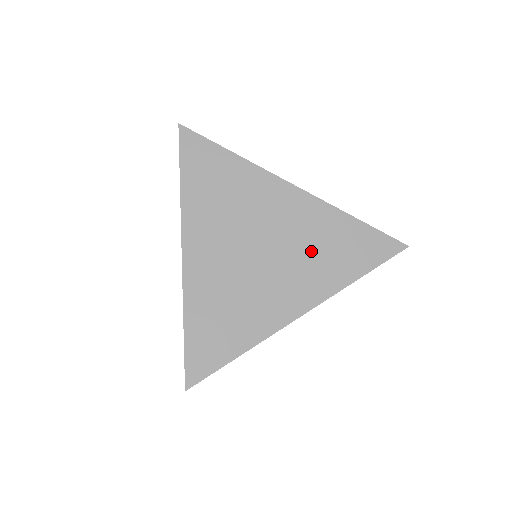
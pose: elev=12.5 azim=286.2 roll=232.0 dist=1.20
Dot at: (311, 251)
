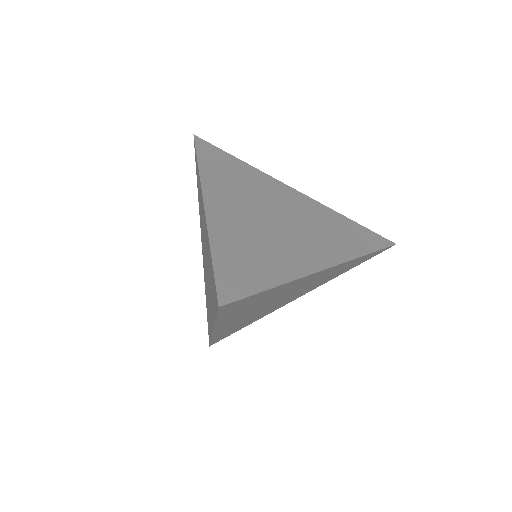
Dot at: occluded
